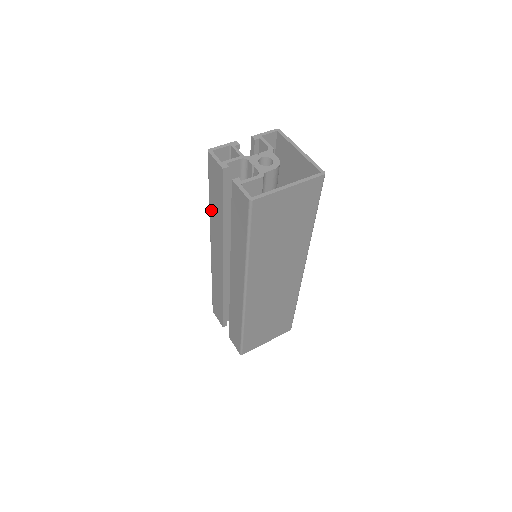
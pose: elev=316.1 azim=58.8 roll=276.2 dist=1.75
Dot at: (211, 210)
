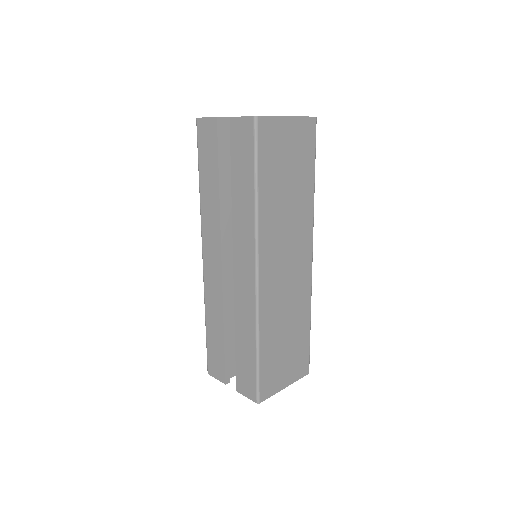
Dot at: (202, 196)
